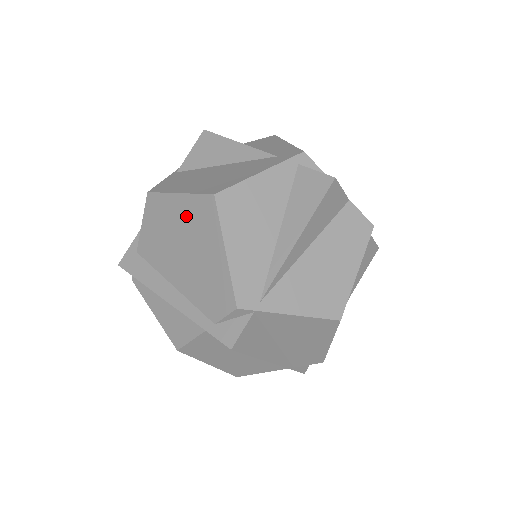
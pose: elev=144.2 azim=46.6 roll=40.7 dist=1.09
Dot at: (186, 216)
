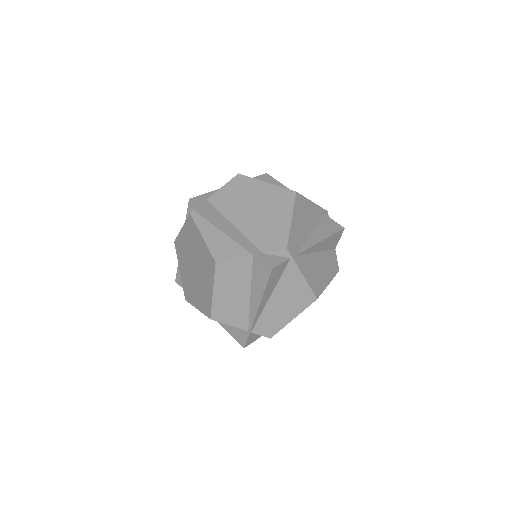
Dot at: (267, 194)
